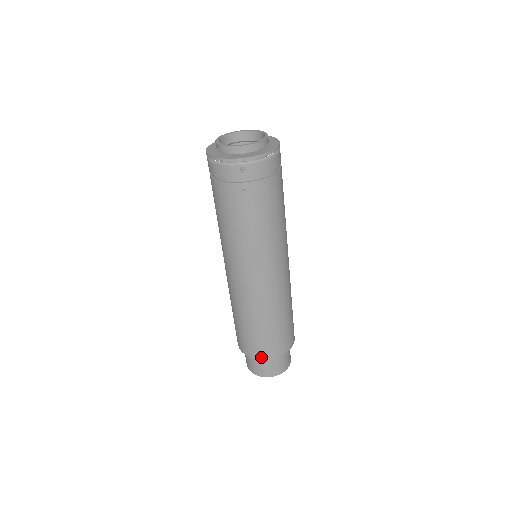
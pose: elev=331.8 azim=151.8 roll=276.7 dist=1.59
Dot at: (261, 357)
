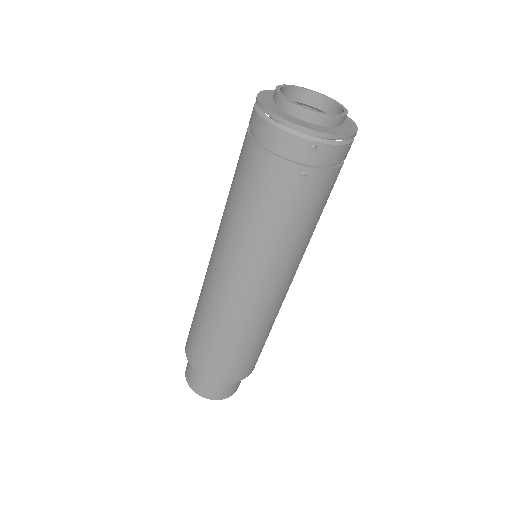
Dot at: (219, 379)
